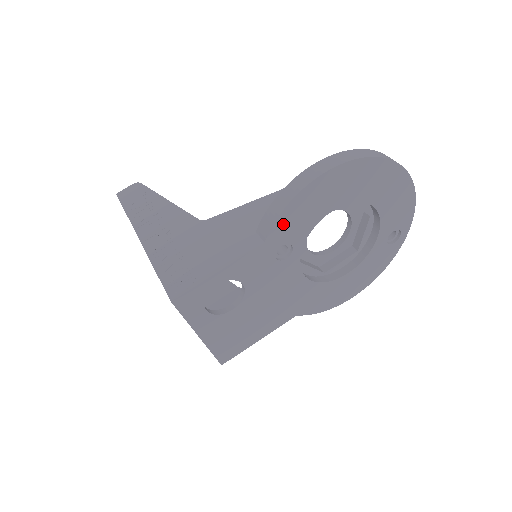
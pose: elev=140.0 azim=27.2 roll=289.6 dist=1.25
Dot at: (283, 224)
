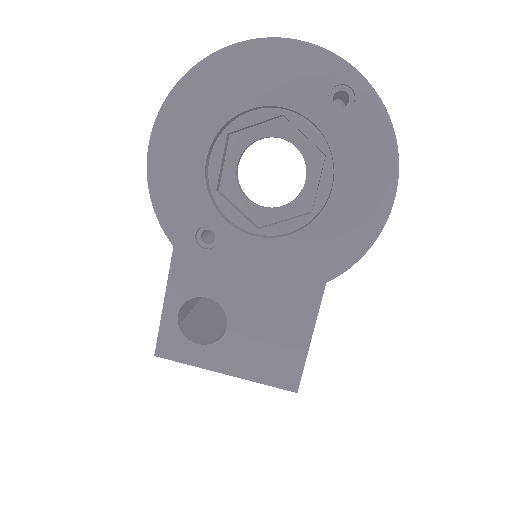
Dot at: (170, 217)
